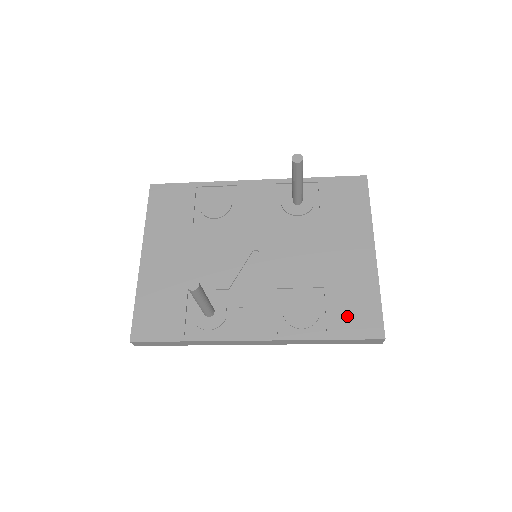
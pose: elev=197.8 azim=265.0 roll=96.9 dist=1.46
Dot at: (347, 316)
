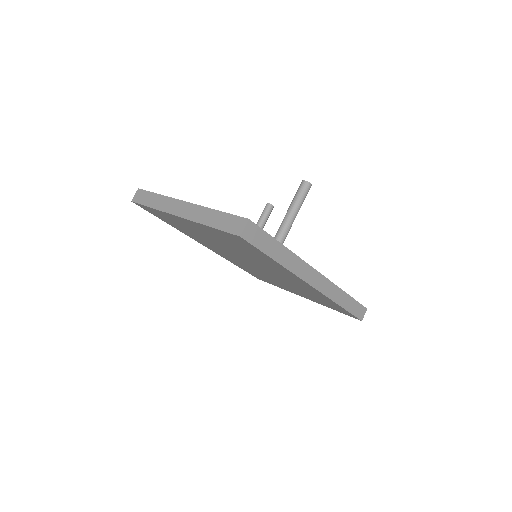
Dot at: occluded
